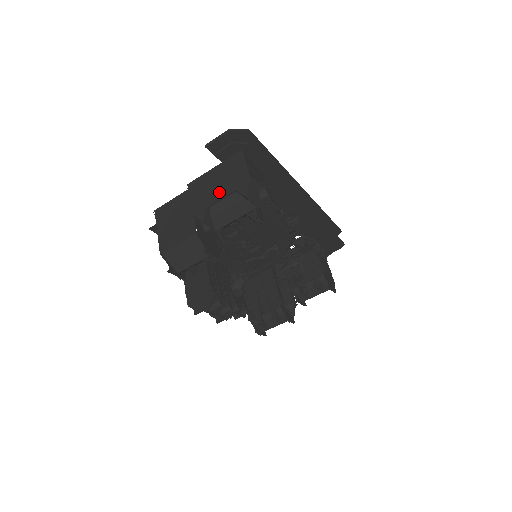
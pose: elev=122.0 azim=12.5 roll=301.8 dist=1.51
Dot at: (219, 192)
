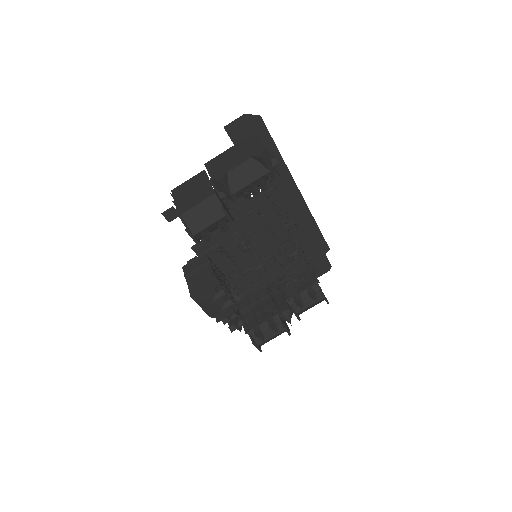
Dot at: (236, 160)
